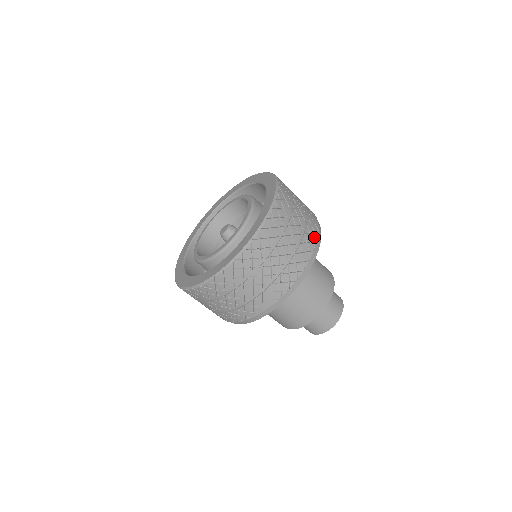
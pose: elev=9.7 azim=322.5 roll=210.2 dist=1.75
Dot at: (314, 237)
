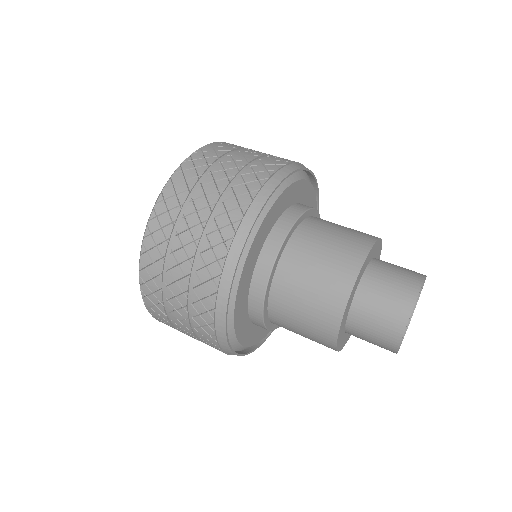
Dot at: (287, 161)
